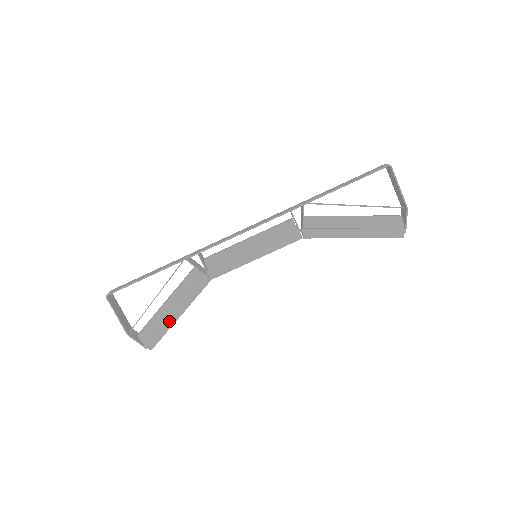
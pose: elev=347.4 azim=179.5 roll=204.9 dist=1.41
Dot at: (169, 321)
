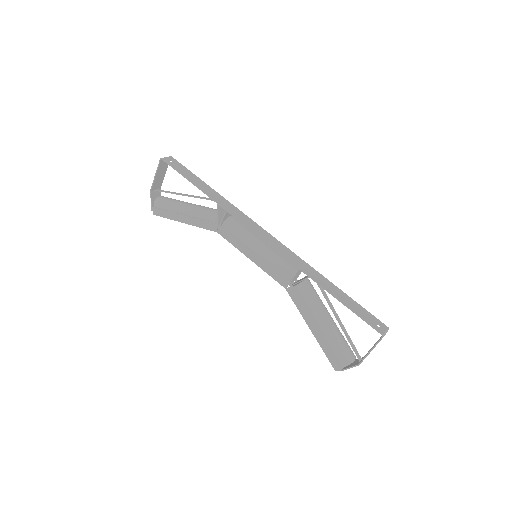
Dot at: (176, 216)
